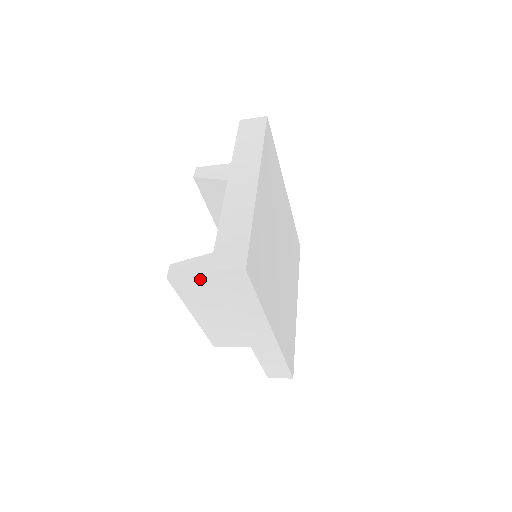
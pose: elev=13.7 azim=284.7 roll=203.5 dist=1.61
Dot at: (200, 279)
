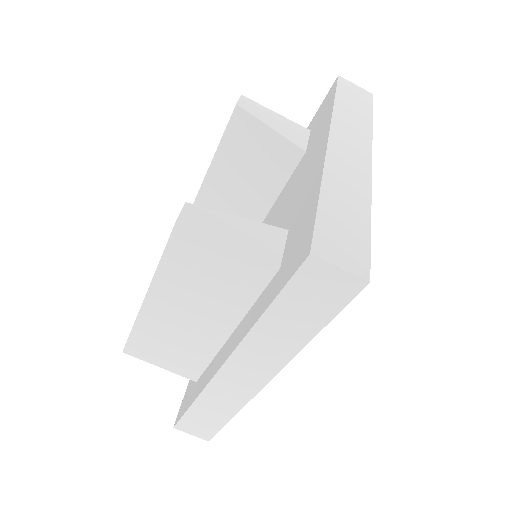
Dot at: (230, 252)
